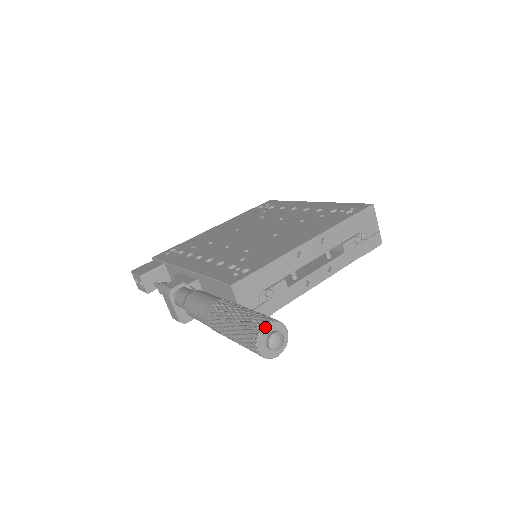
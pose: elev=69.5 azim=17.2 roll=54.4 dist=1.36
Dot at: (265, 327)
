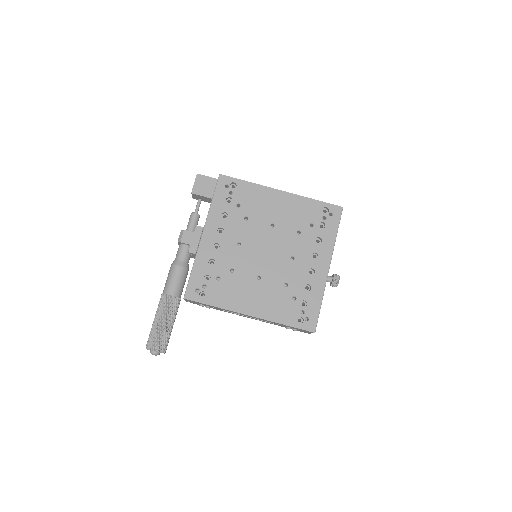
Dot at: (152, 351)
